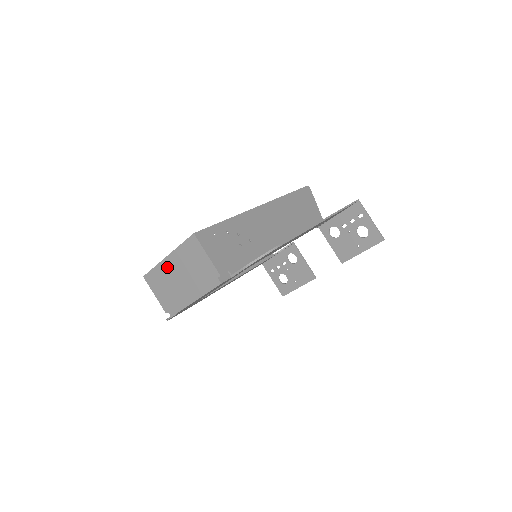
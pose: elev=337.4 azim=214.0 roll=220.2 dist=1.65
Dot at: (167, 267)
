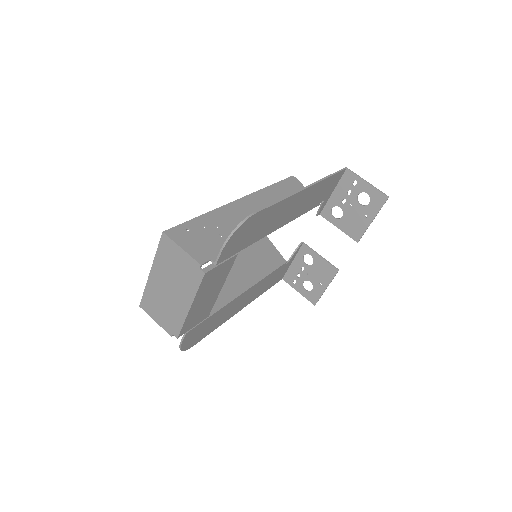
Dot at: (154, 283)
